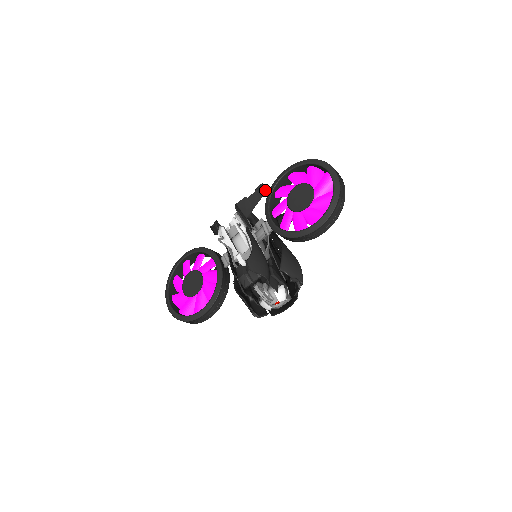
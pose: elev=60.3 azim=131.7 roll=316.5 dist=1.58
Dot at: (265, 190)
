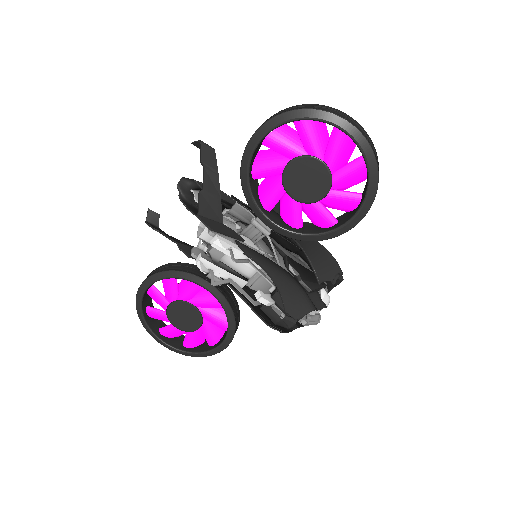
Dot at: (212, 152)
